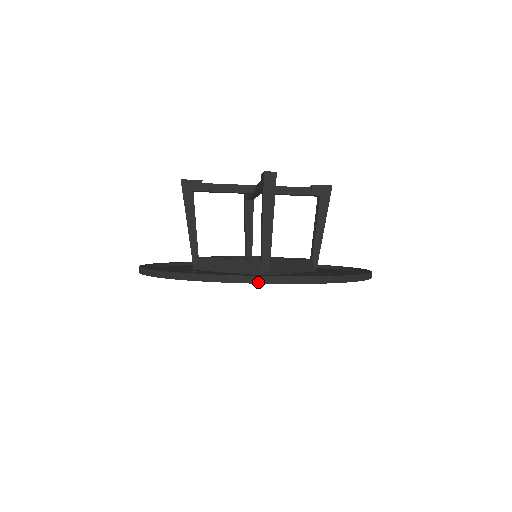
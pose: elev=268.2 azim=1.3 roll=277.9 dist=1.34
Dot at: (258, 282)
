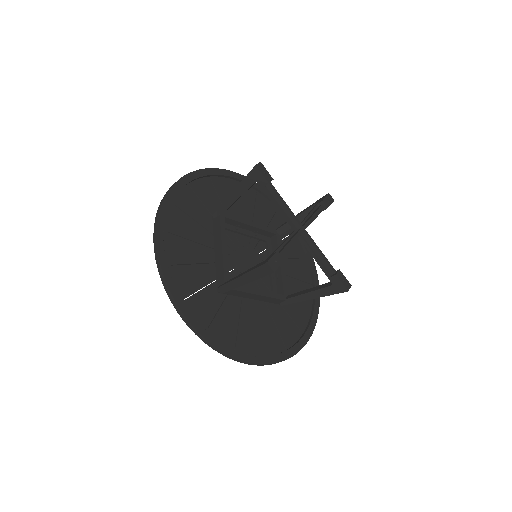
Dot at: (178, 311)
